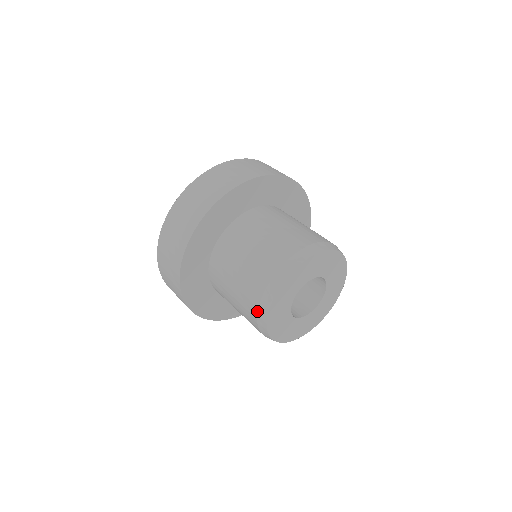
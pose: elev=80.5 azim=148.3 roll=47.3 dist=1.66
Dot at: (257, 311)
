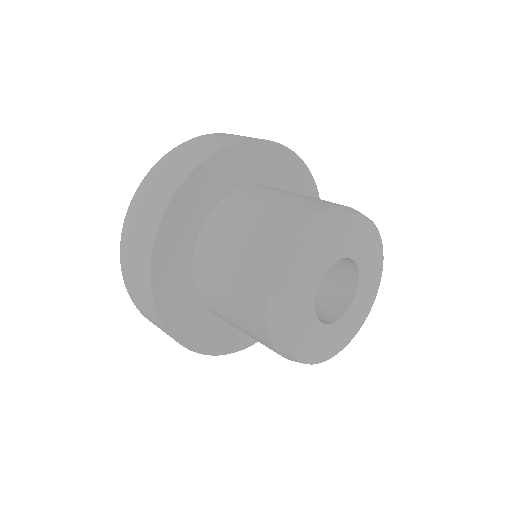
Dot at: occluded
